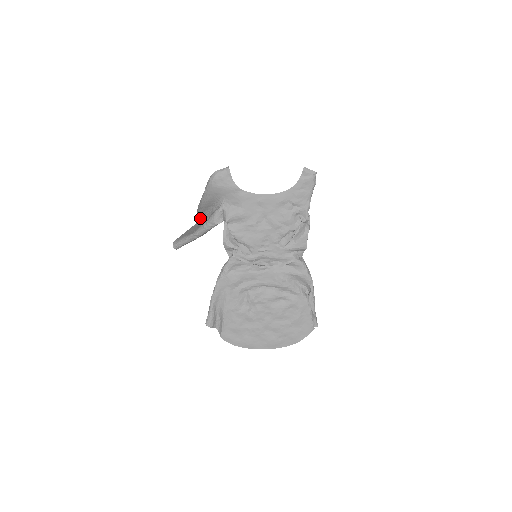
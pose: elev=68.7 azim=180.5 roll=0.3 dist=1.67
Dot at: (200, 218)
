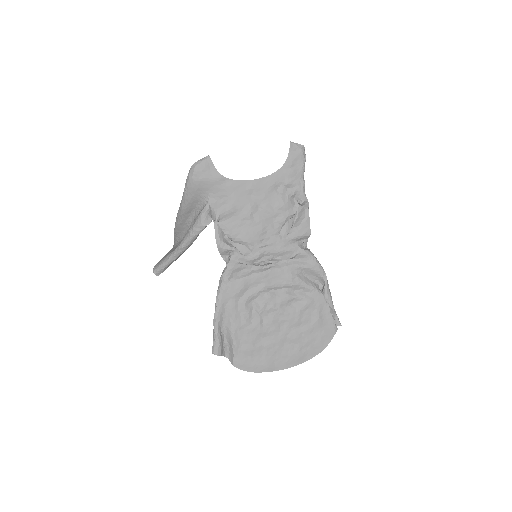
Dot at: (179, 235)
